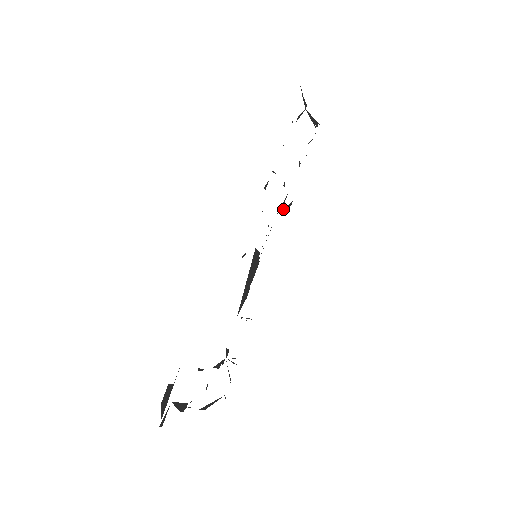
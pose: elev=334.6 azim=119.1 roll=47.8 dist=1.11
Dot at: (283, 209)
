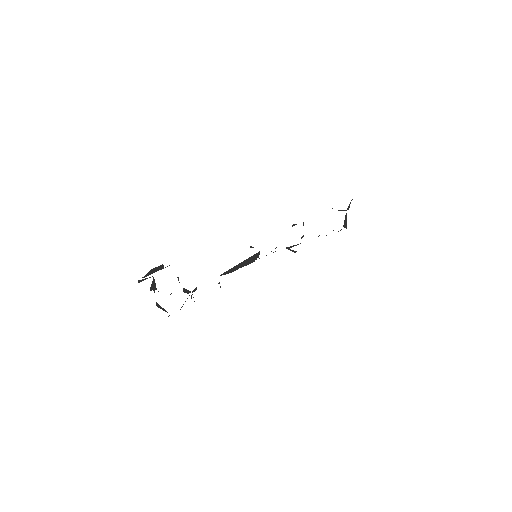
Dot at: (290, 249)
